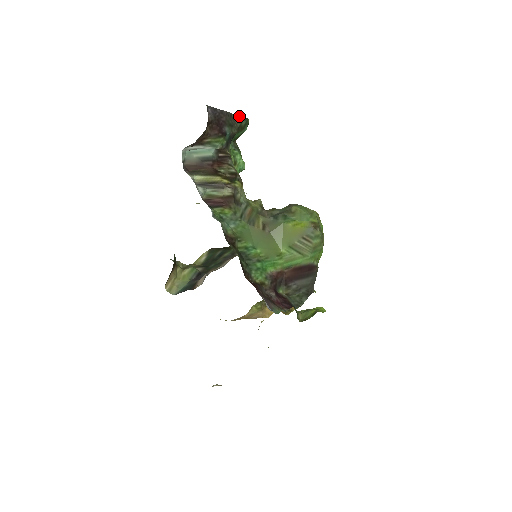
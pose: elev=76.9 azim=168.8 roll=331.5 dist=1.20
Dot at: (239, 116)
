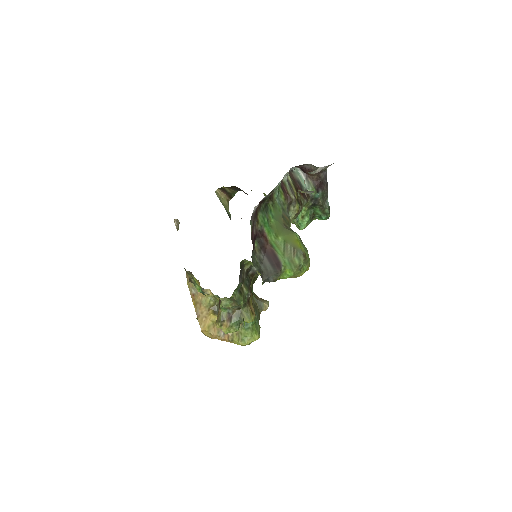
Dot at: occluded
